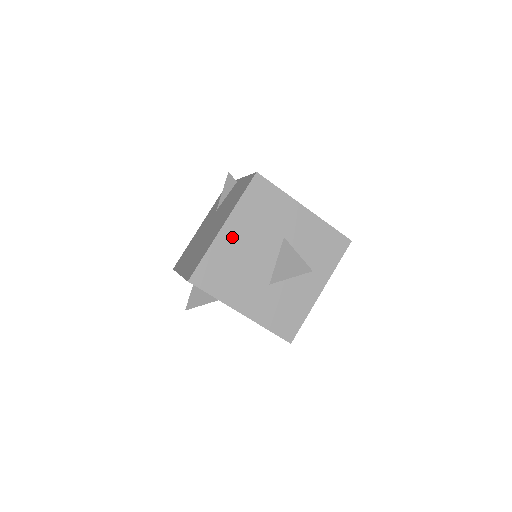
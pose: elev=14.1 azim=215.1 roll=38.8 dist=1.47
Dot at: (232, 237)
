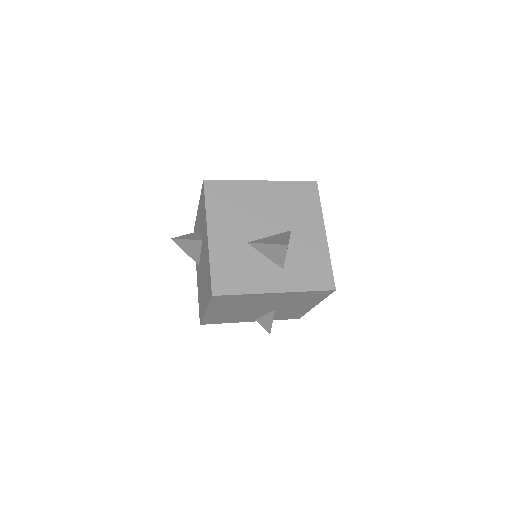
Dot at: (260, 192)
